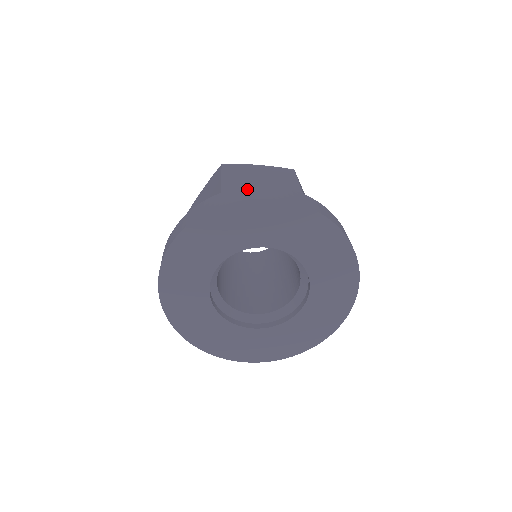
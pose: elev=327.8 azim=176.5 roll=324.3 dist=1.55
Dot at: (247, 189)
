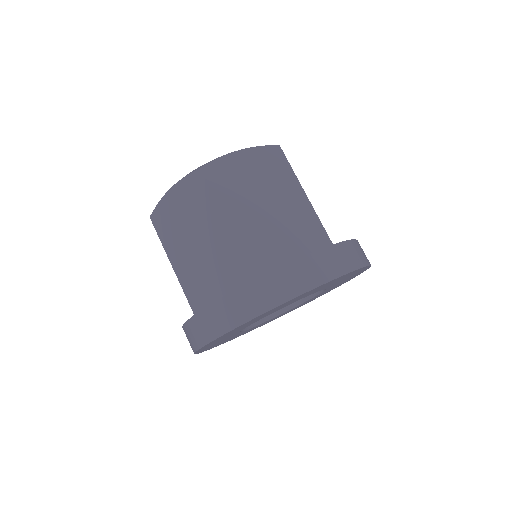
Dot at: (195, 323)
